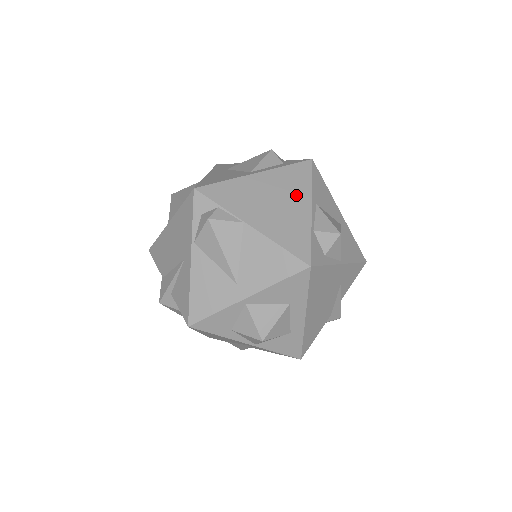
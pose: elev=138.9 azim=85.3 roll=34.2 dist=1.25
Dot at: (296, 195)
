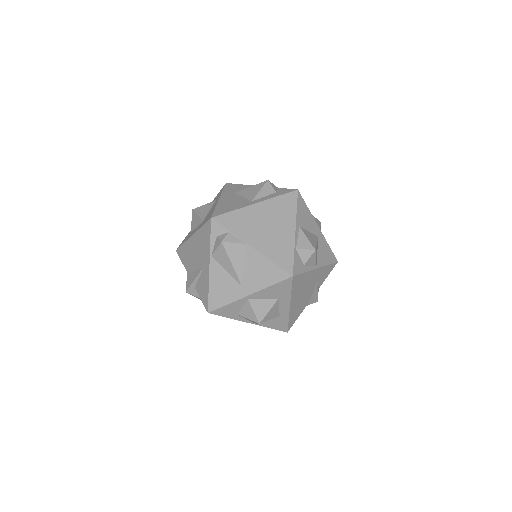
Dot at: (284, 221)
